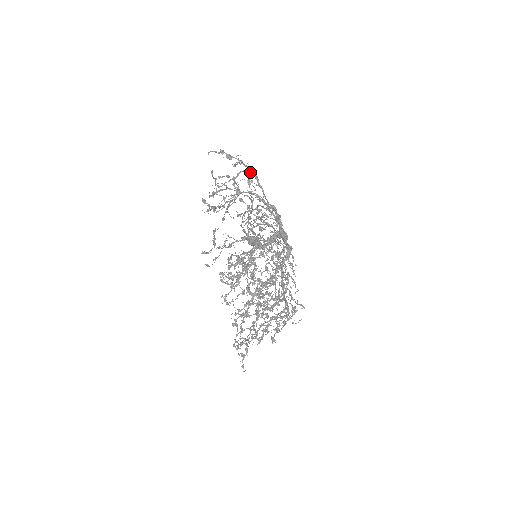
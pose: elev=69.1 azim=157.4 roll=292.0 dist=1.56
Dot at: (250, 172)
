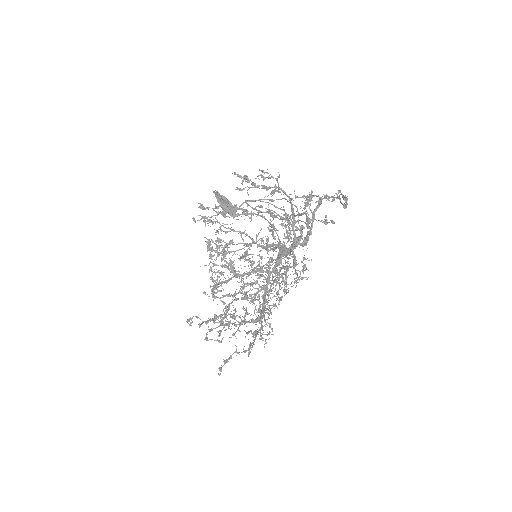
Dot at: (321, 202)
